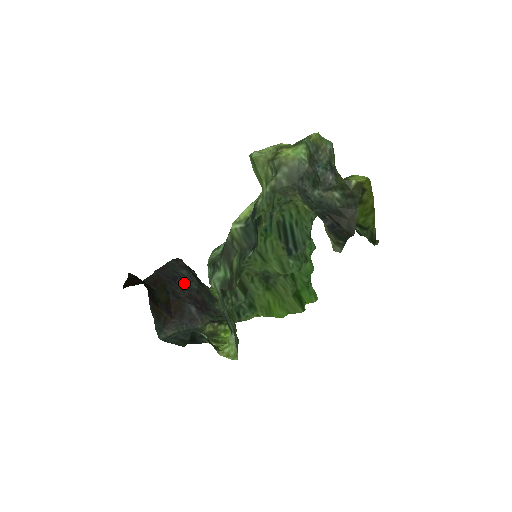
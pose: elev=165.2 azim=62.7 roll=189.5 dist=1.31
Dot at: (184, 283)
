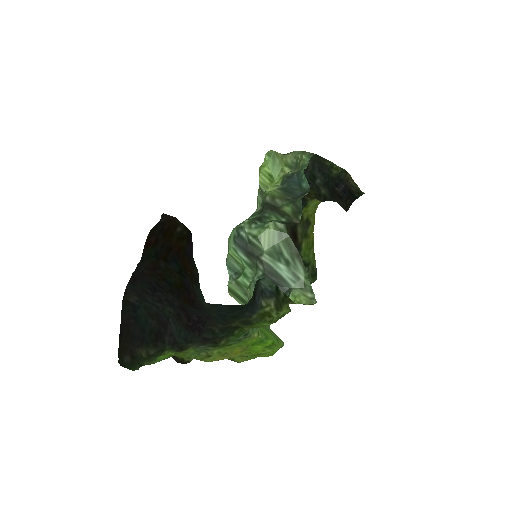
Dot at: (164, 300)
